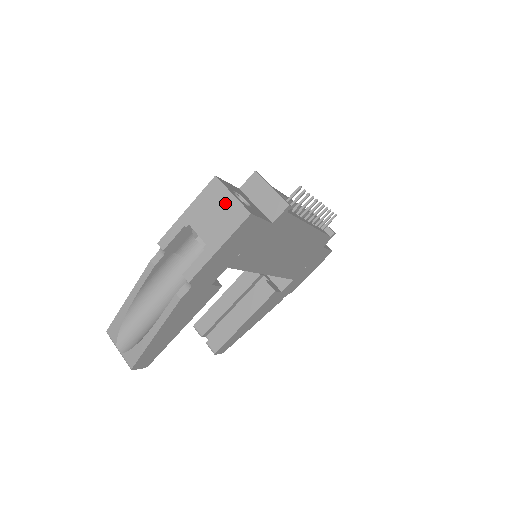
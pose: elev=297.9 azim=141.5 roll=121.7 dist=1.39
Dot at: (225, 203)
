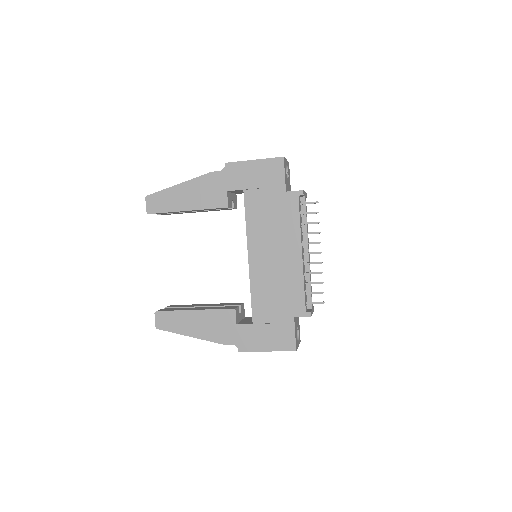
Dot at: occluded
